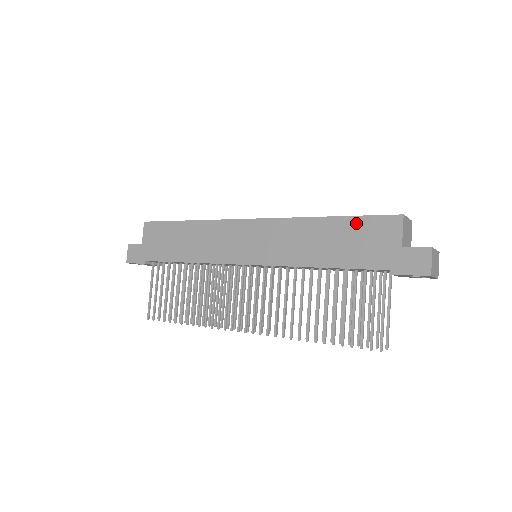
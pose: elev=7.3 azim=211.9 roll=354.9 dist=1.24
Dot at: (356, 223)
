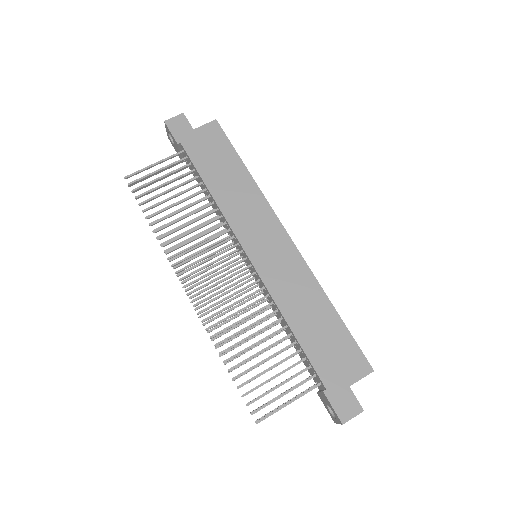
Dot at: (344, 335)
